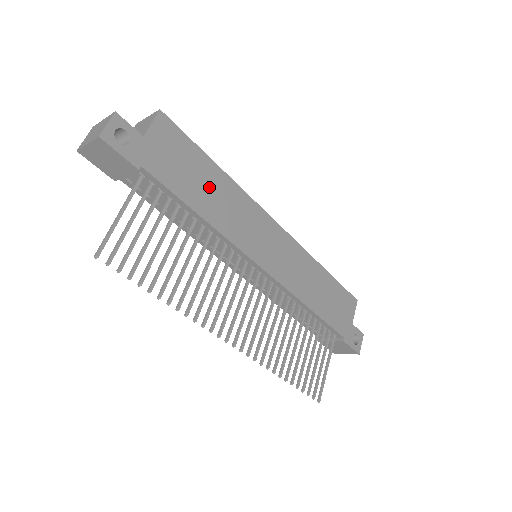
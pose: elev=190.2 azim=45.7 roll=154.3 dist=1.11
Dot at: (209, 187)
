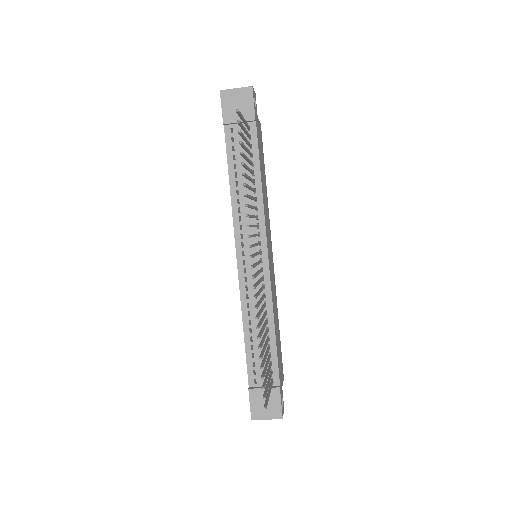
Dot at: (264, 179)
